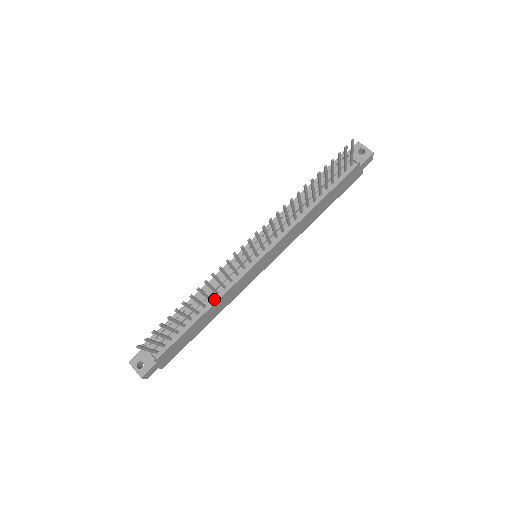
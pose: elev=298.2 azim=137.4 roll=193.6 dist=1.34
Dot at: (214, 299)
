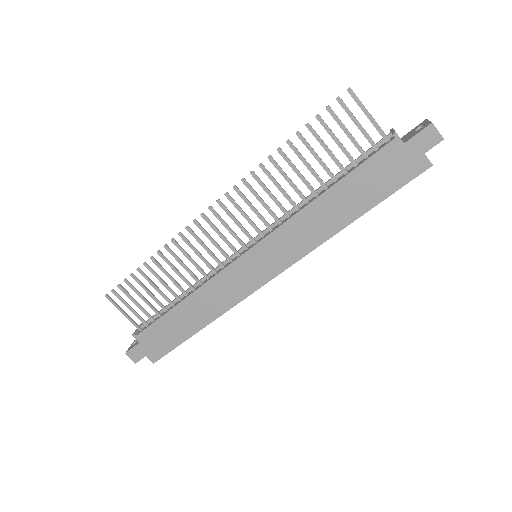
Dot at: (196, 289)
